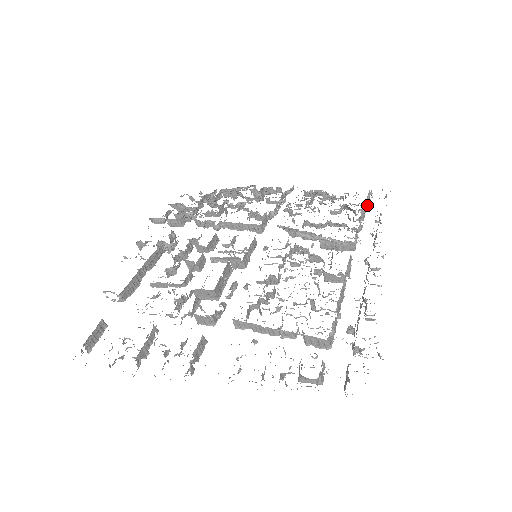
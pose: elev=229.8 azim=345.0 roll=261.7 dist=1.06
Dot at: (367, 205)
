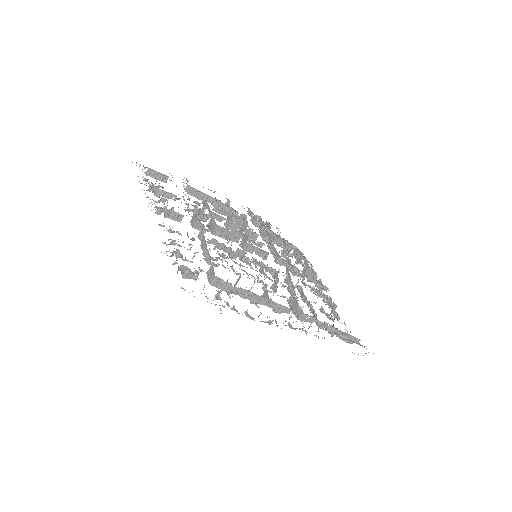
Dot at: (345, 338)
